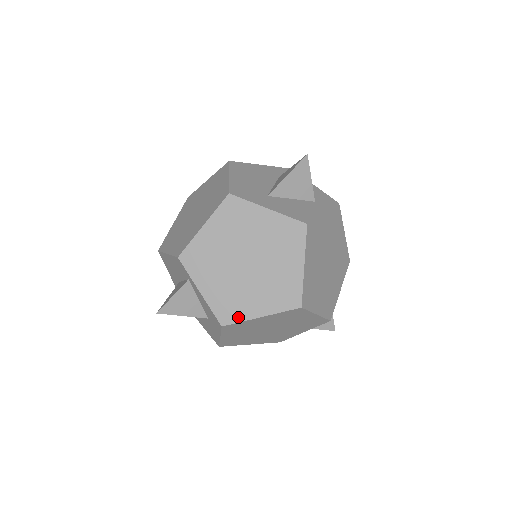
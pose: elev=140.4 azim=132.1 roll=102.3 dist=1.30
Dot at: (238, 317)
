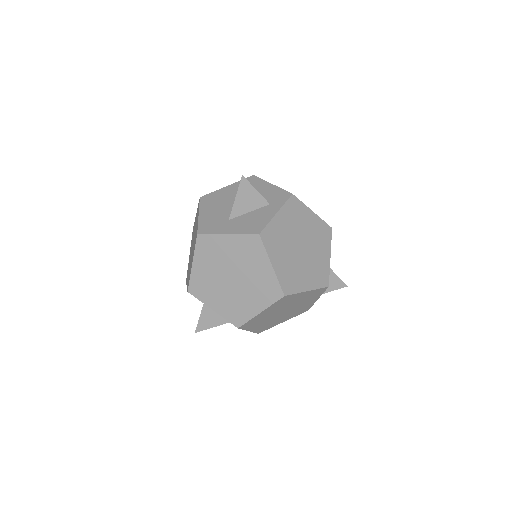
Dot at: (245, 318)
